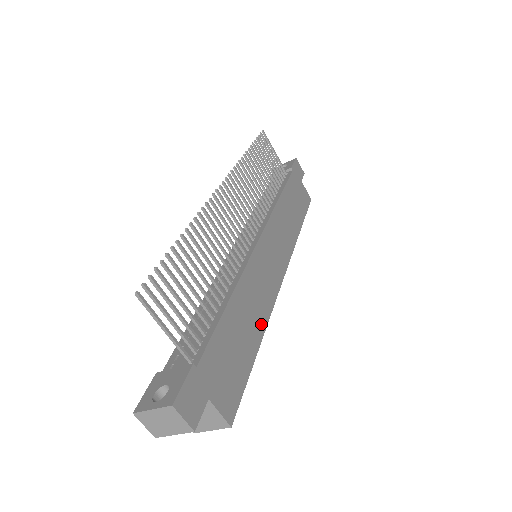
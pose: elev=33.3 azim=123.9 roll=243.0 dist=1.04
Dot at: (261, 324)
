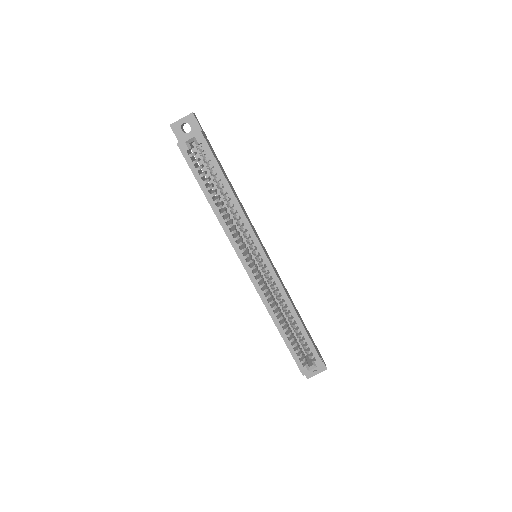
Dot at: occluded
